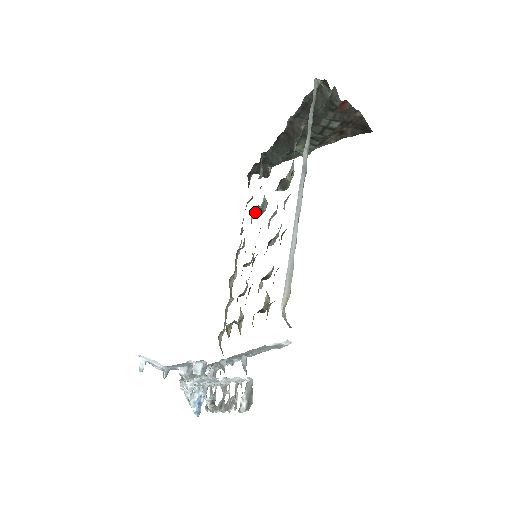
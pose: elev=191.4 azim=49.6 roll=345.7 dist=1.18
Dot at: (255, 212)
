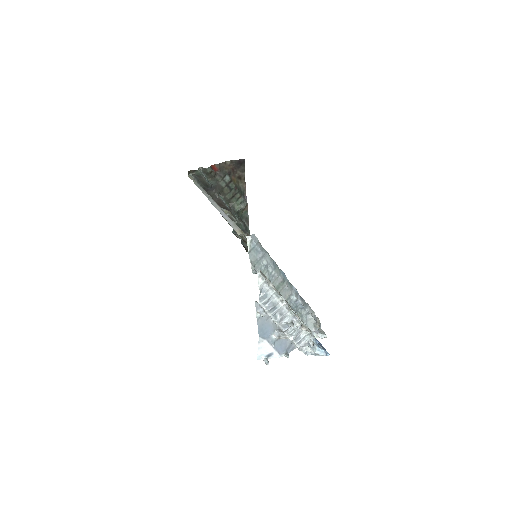
Dot at: occluded
